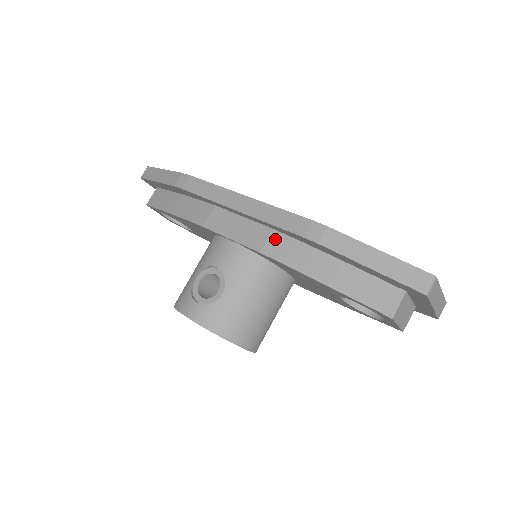
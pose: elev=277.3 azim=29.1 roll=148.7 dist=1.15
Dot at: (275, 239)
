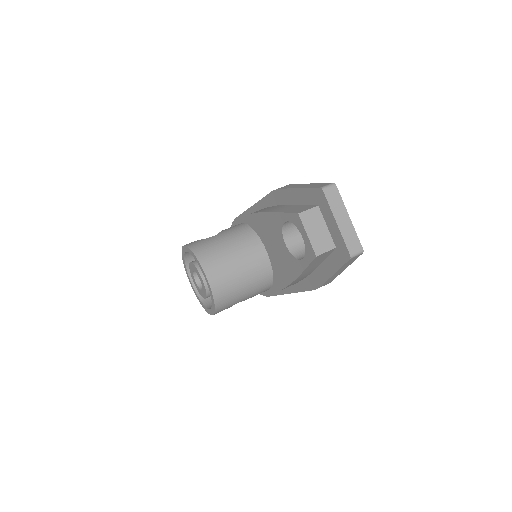
Dot at: (262, 209)
